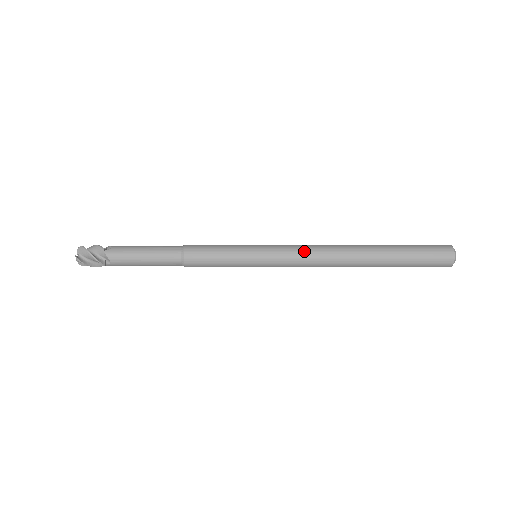
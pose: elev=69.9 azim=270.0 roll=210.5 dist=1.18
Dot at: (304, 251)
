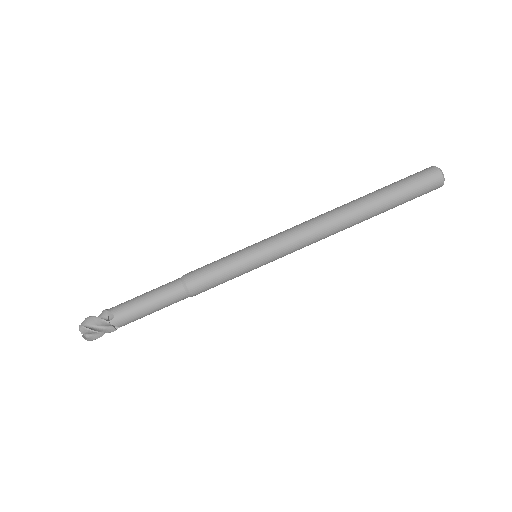
Dot at: (296, 226)
